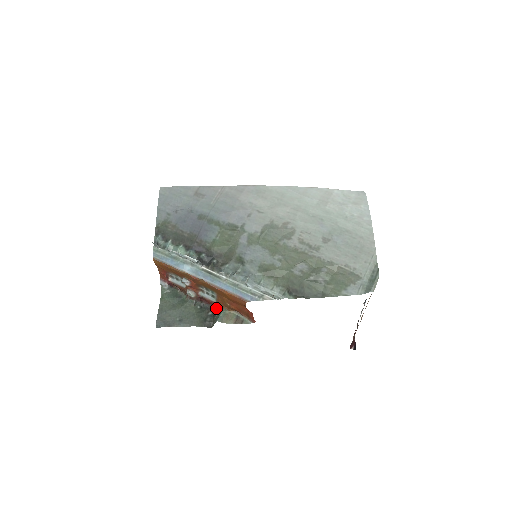
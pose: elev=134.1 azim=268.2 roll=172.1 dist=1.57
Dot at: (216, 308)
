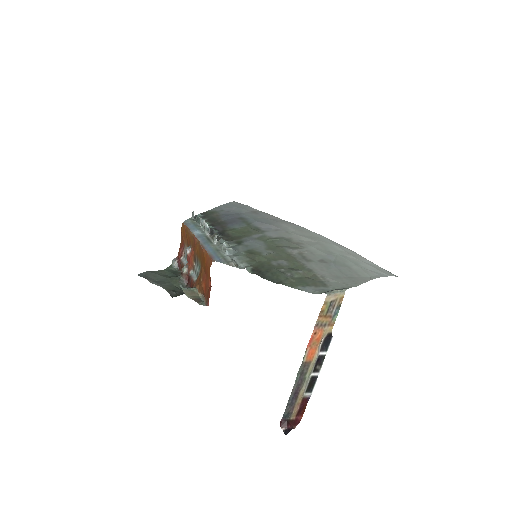
Dot at: occluded
